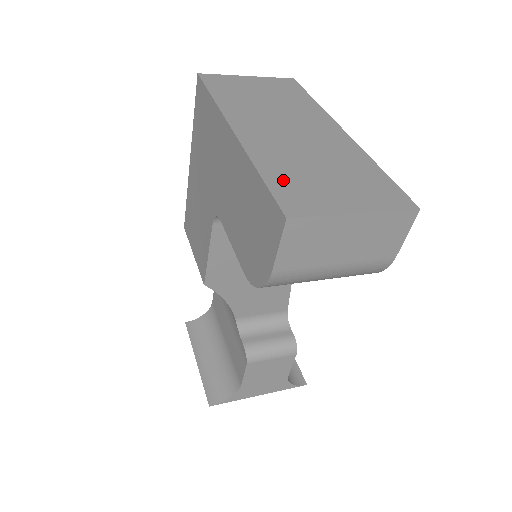
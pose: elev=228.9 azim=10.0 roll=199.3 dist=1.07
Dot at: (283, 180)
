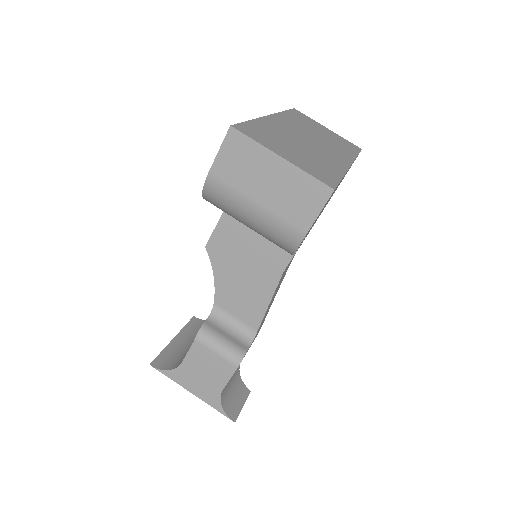
Dot at: (260, 129)
